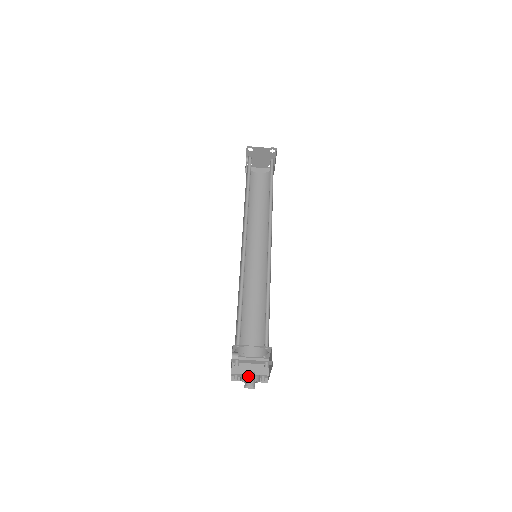
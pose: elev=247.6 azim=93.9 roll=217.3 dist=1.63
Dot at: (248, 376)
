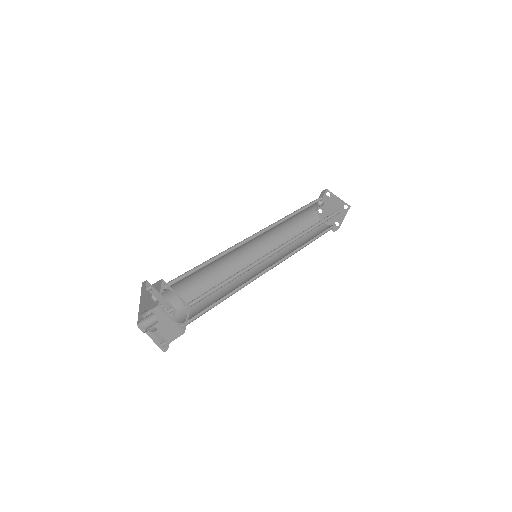
Dot at: (149, 316)
